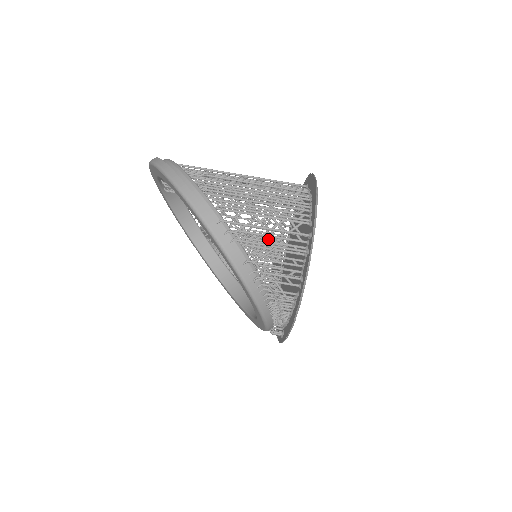
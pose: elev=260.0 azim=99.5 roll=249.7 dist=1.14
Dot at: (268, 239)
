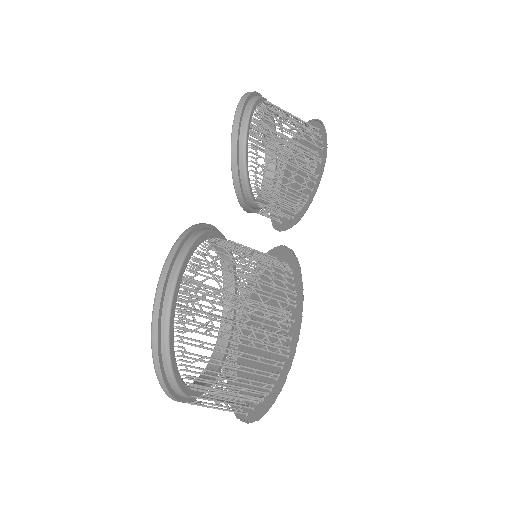
Dot at: (309, 157)
